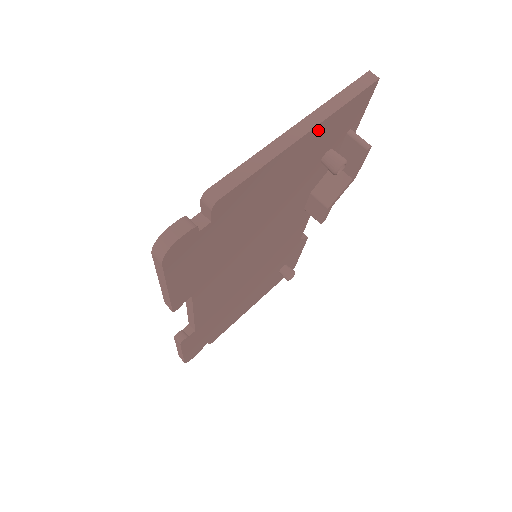
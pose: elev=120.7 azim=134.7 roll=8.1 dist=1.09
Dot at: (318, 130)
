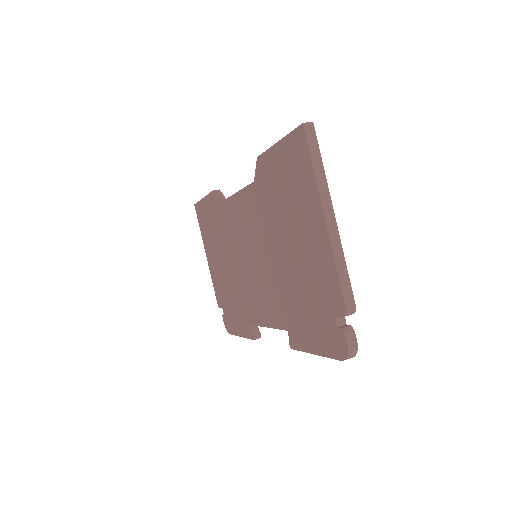
Dot at: occluded
